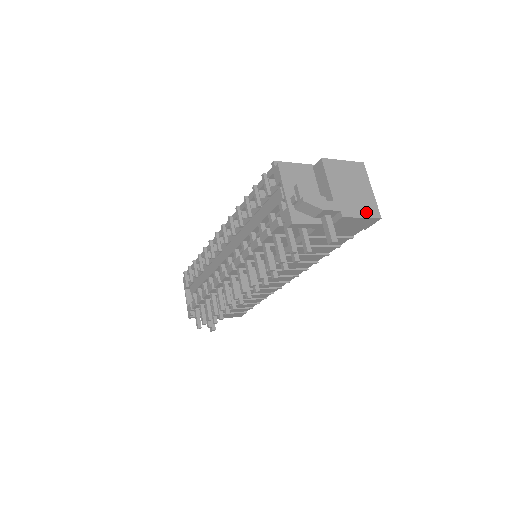
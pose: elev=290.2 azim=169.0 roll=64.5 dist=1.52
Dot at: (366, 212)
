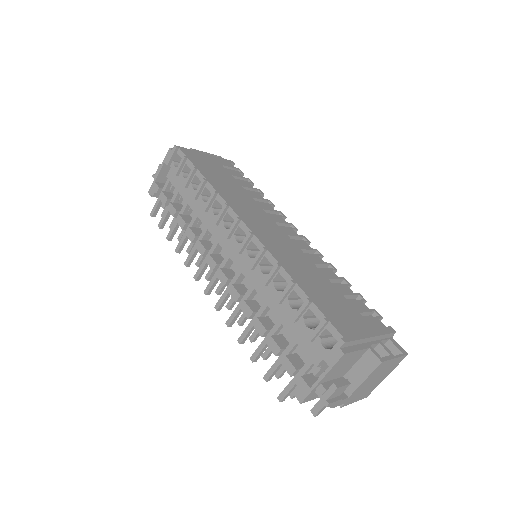
Dot at: (362, 397)
